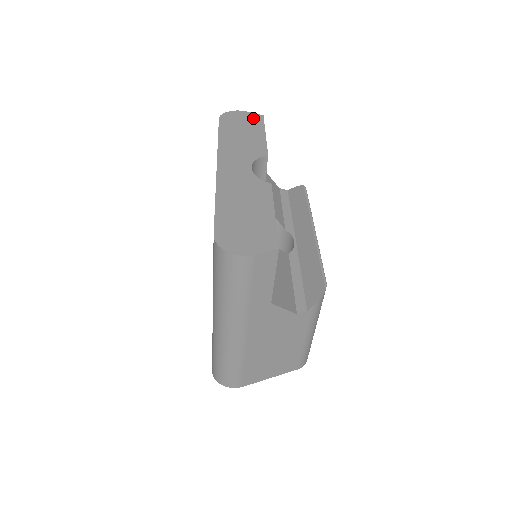
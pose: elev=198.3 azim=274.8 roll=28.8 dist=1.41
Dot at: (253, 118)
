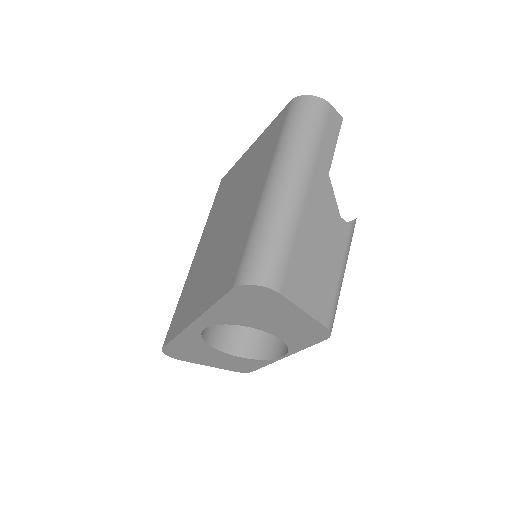
Dot at: occluded
